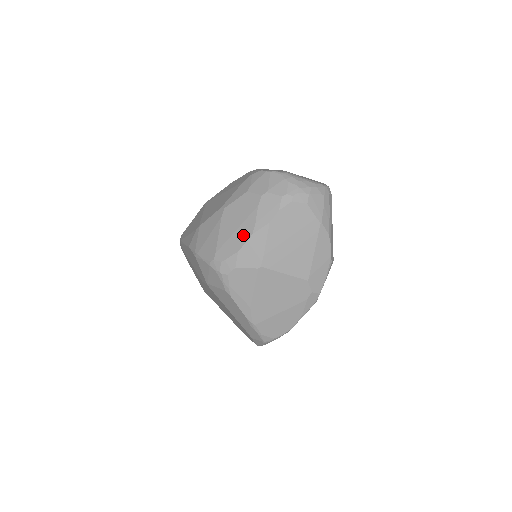
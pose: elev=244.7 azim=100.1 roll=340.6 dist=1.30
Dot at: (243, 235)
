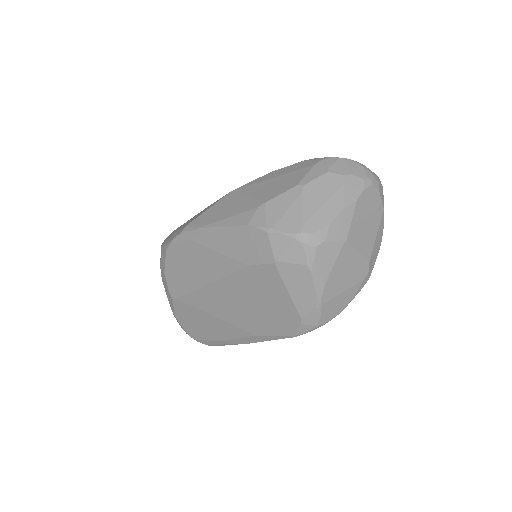
Dot at: (333, 209)
